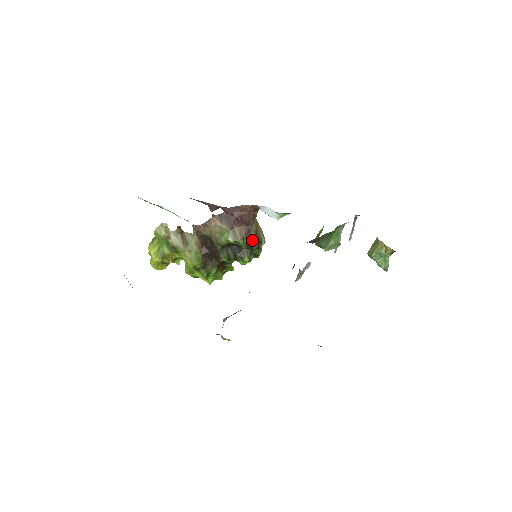
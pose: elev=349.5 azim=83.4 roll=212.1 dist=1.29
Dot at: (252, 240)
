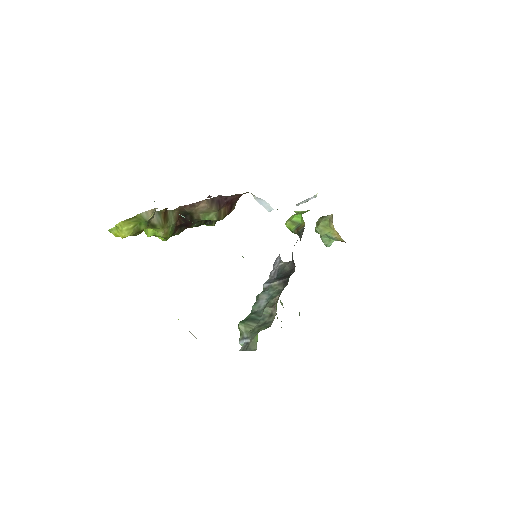
Dot at: occluded
